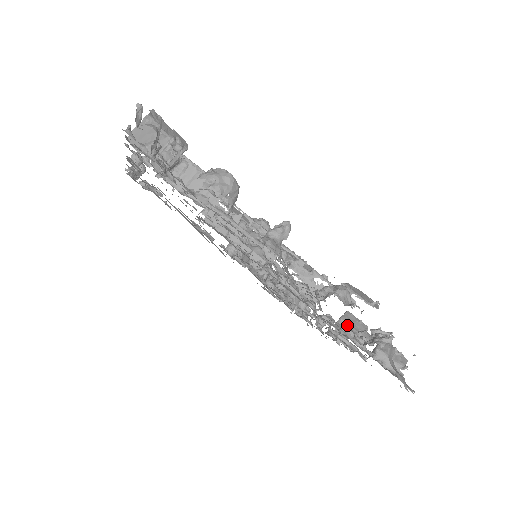
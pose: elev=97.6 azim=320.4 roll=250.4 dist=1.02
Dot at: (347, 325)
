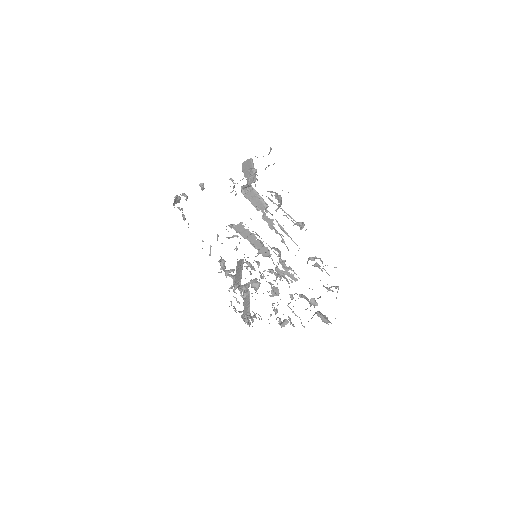
Dot at: occluded
